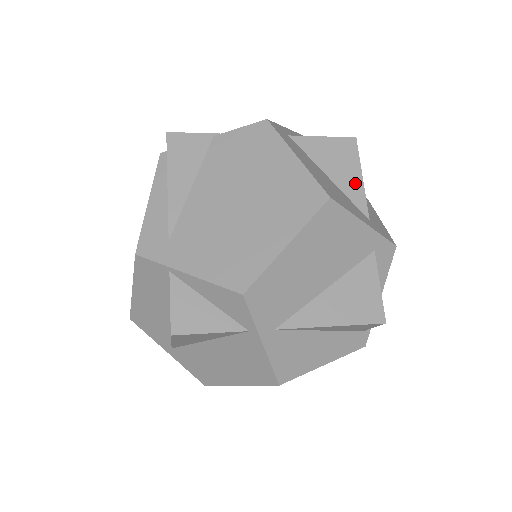
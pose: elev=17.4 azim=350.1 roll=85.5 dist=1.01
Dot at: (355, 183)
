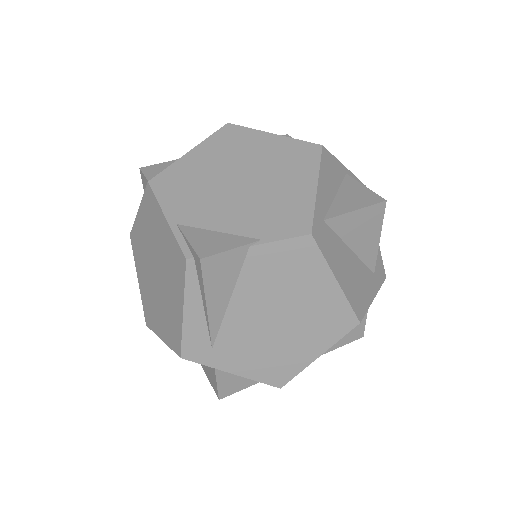
Dot at: (372, 247)
